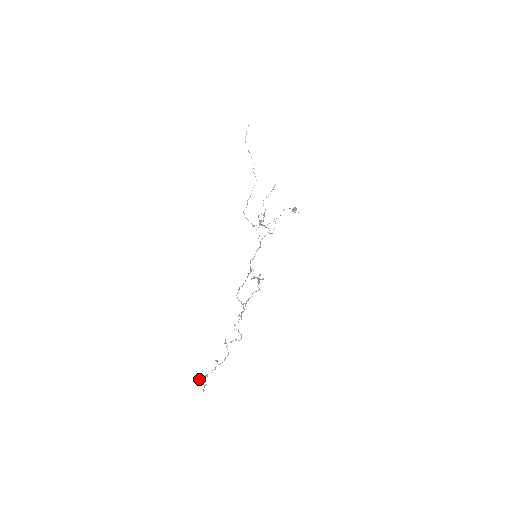
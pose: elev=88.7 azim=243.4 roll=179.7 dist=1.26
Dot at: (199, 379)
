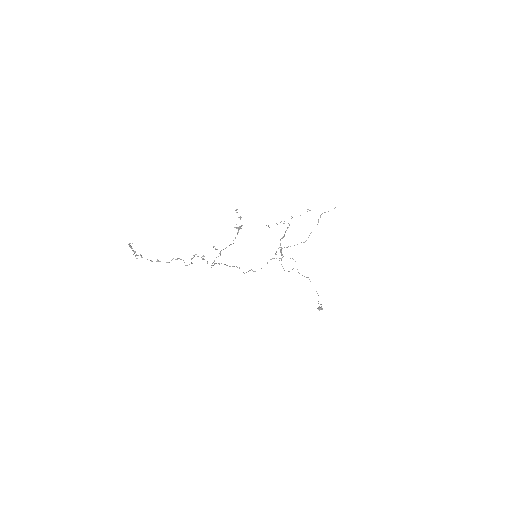
Dot at: (135, 256)
